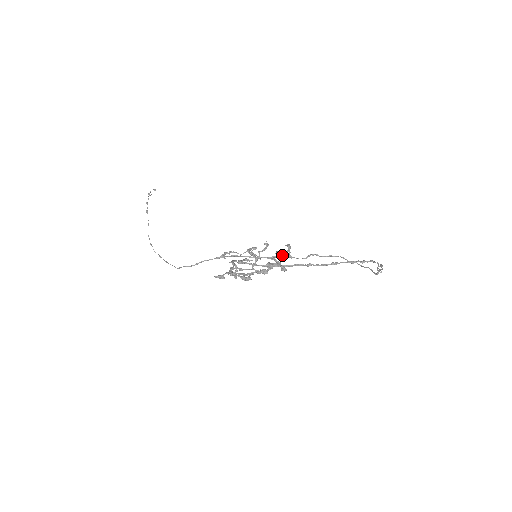
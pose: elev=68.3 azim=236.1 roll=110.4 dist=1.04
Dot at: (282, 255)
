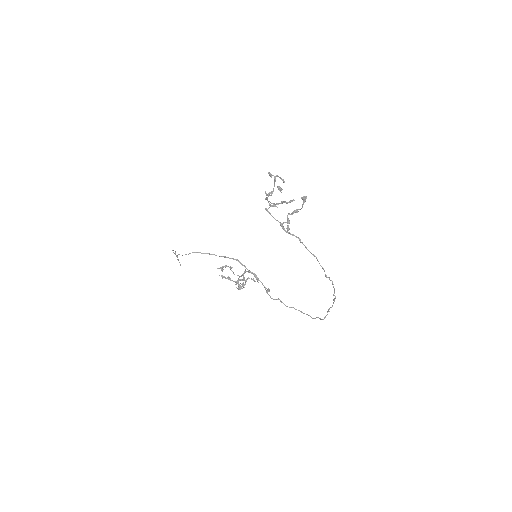
Dot at: (303, 198)
